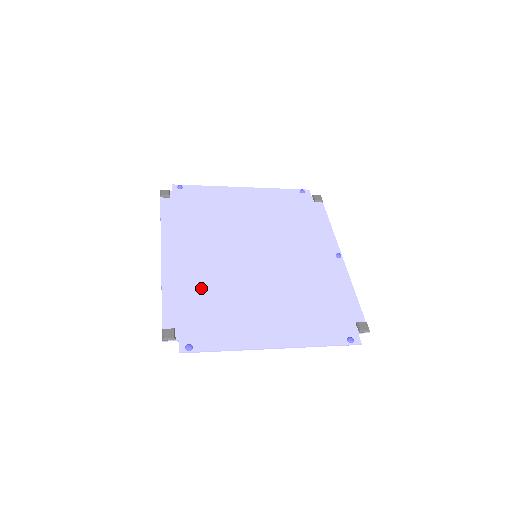
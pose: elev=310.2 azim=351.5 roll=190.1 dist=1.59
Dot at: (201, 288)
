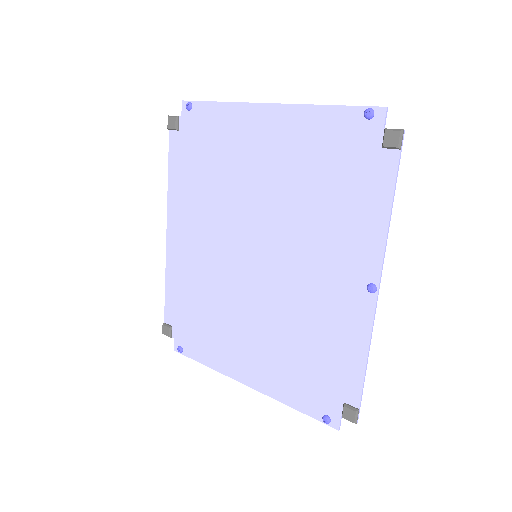
Dot at: (195, 288)
